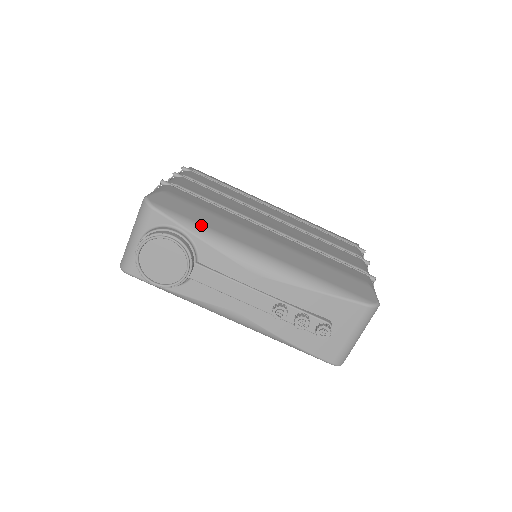
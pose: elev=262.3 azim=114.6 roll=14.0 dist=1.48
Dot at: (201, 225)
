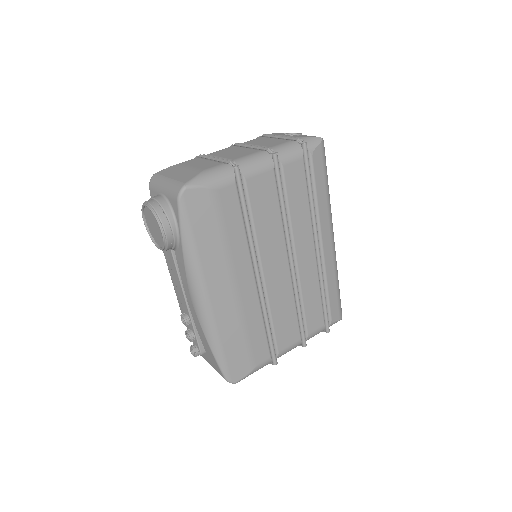
Dot at: (194, 244)
